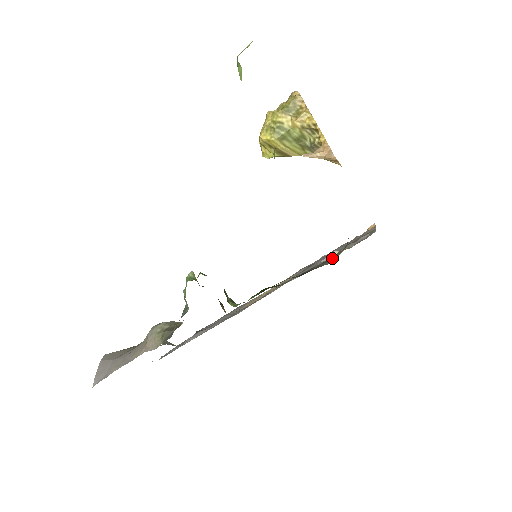
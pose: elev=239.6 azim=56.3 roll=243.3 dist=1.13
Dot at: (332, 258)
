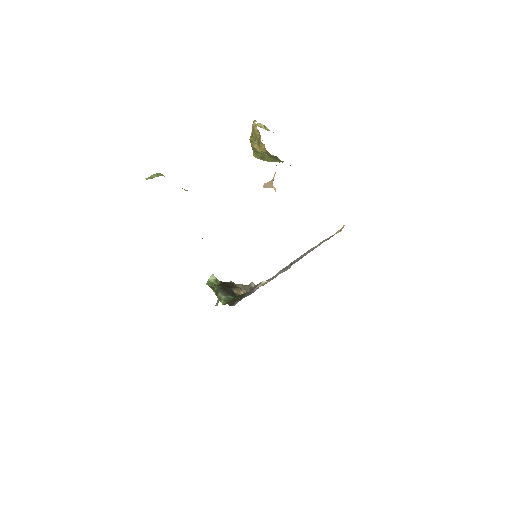
Dot at: (236, 302)
